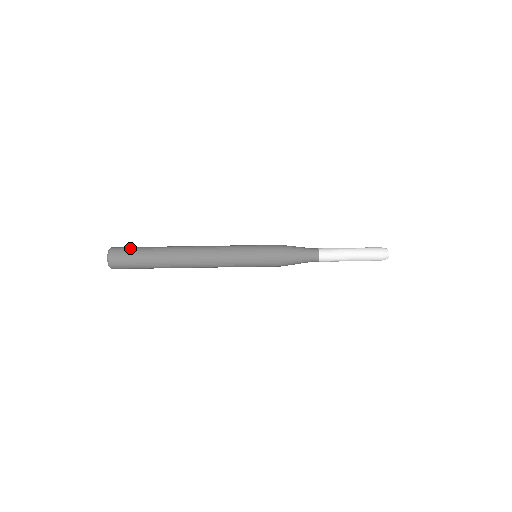
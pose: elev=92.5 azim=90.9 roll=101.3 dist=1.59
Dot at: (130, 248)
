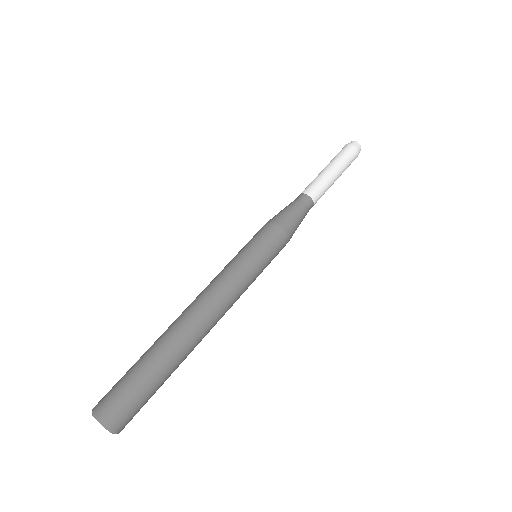
Dot at: (116, 383)
